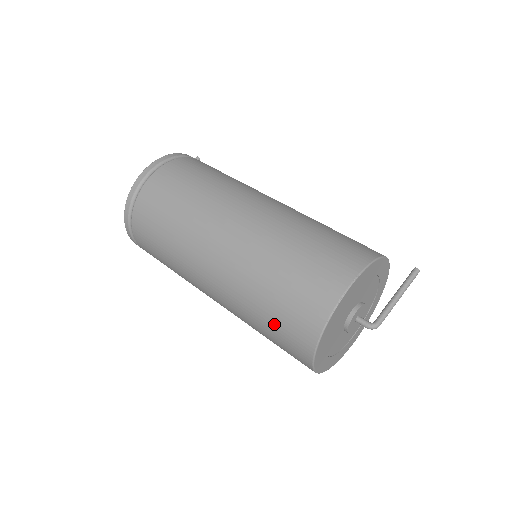
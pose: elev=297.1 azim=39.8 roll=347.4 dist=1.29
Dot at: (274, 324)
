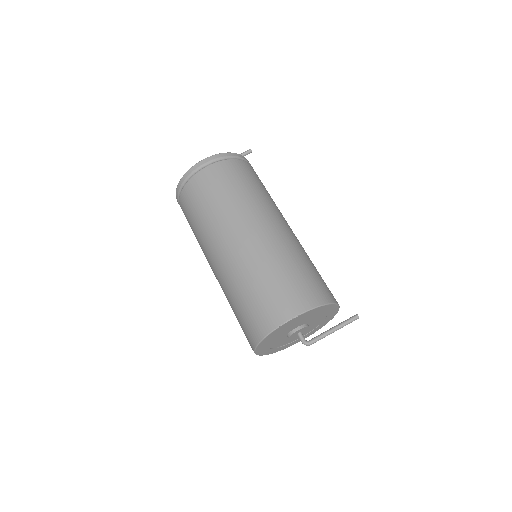
Dot at: (240, 317)
